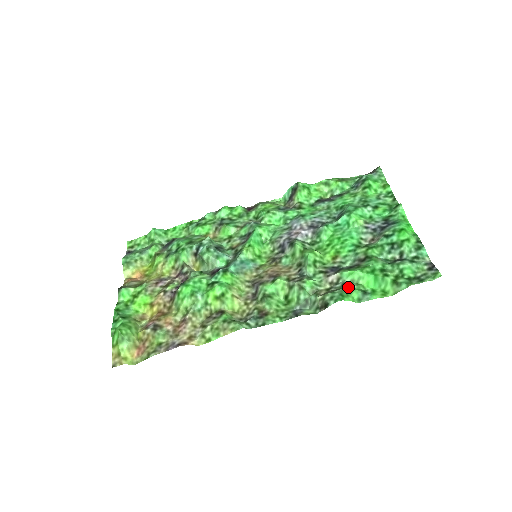
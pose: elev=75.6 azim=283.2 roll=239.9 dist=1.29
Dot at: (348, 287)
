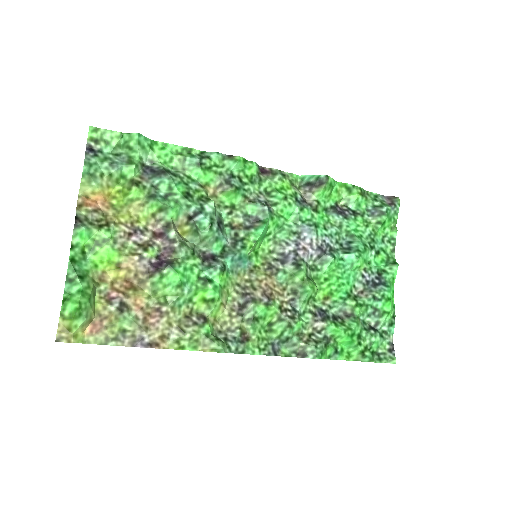
Dot at: (328, 343)
